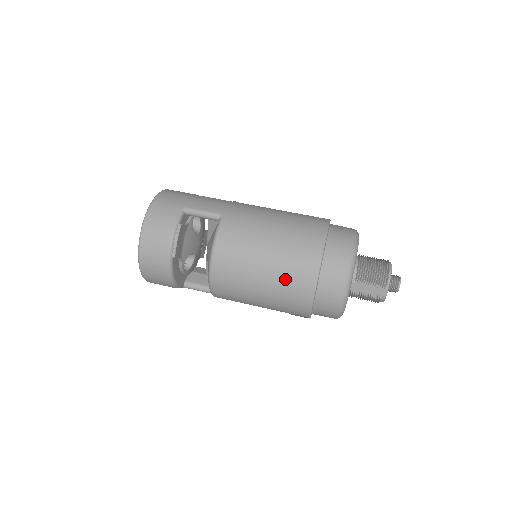
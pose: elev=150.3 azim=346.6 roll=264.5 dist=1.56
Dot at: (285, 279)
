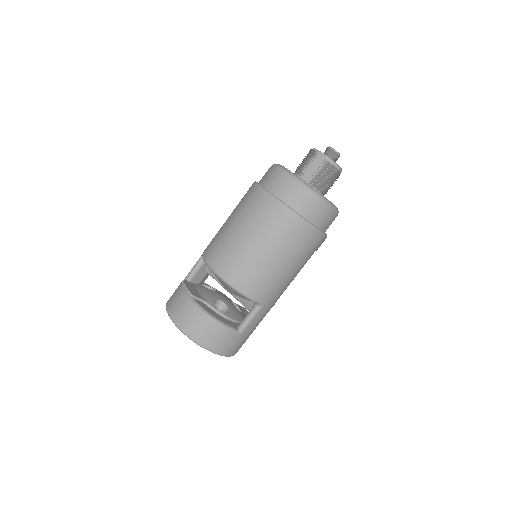
Dot at: (252, 215)
